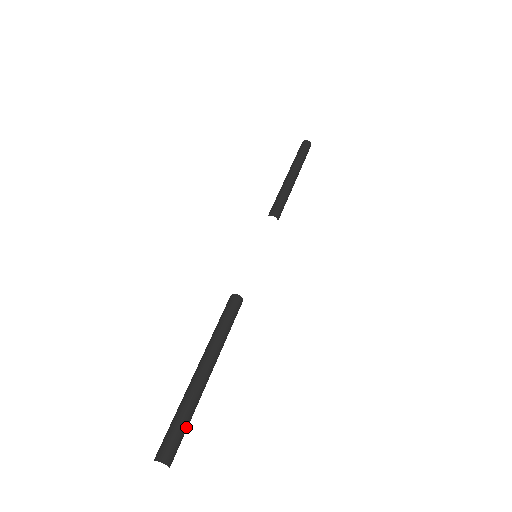
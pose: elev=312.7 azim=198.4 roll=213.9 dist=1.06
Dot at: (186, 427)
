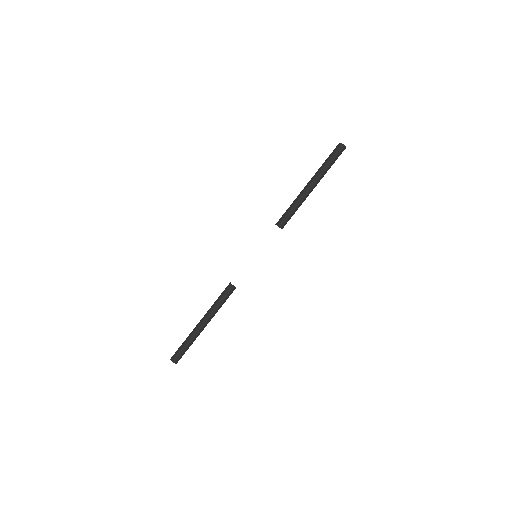
Dot at: occluded
